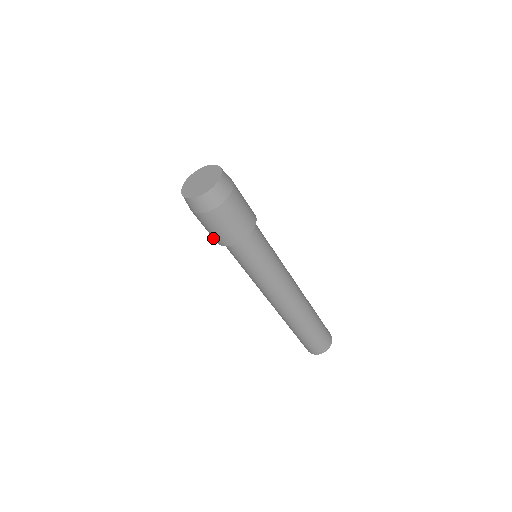
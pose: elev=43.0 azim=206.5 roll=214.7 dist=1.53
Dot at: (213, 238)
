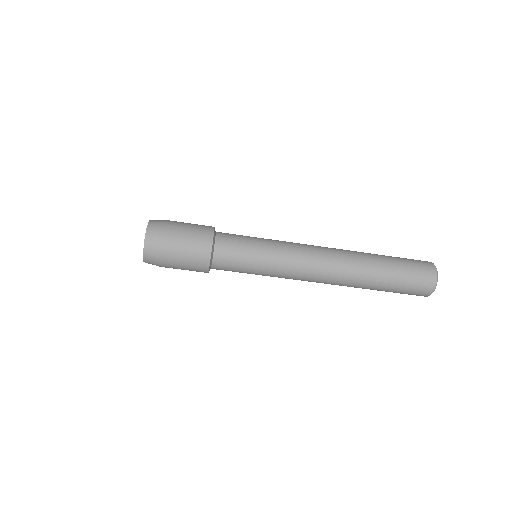
Dot at: (202, 267)
